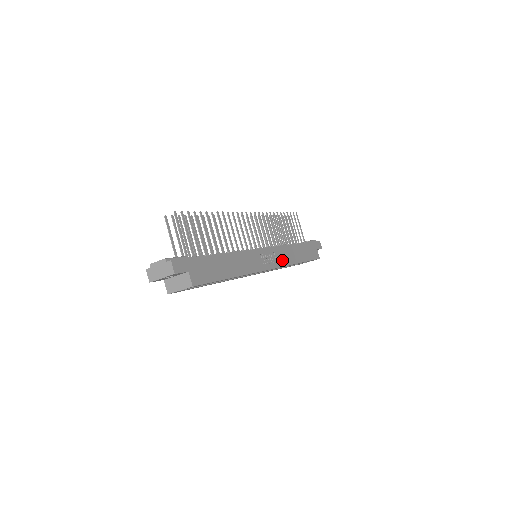
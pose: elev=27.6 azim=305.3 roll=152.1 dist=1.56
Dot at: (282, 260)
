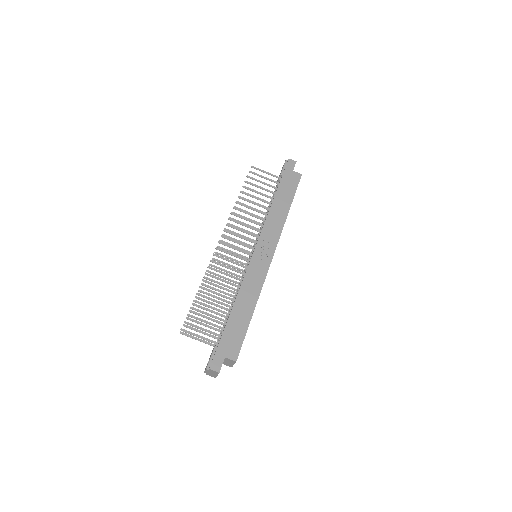
Dot at: (274, 235)
